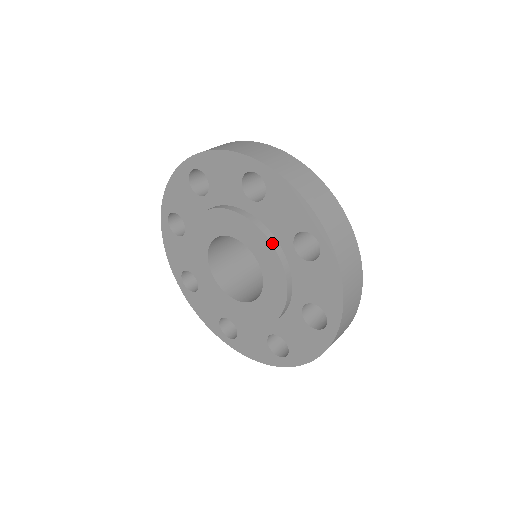
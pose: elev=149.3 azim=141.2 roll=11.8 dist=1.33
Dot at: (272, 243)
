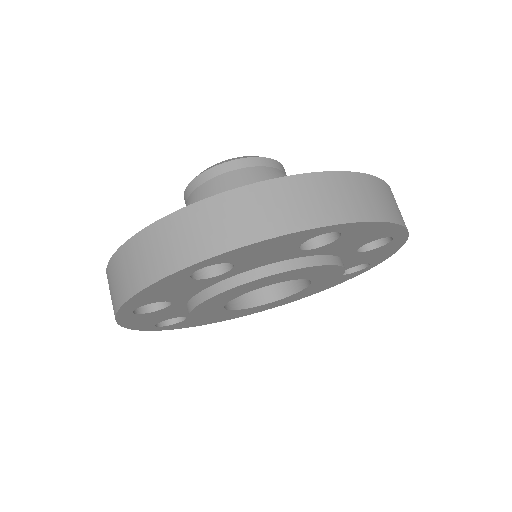
Dot at: (338, 265)
